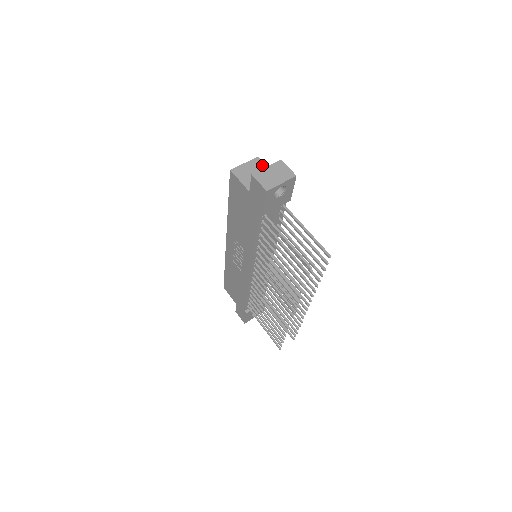
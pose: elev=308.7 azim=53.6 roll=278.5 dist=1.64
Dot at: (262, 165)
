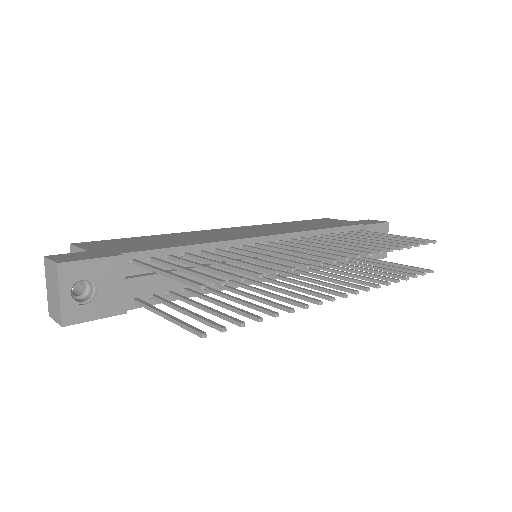
Dot at: occluded
